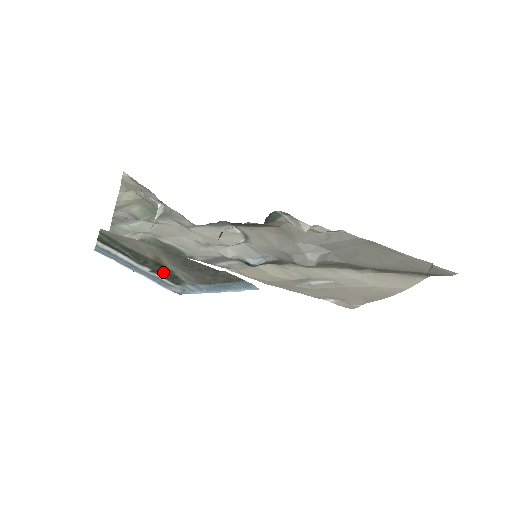
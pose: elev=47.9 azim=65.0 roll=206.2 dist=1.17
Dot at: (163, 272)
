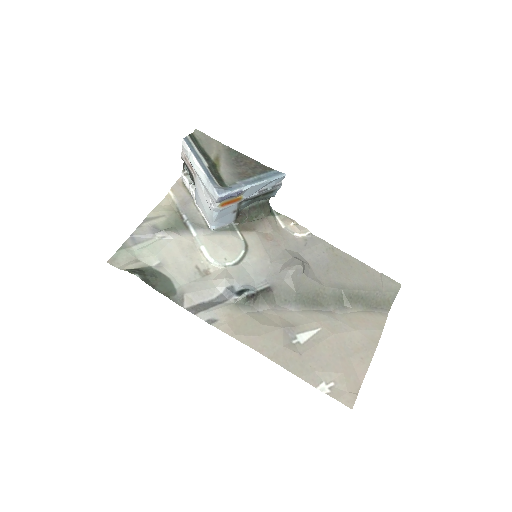
Dot at: (214, 174)
